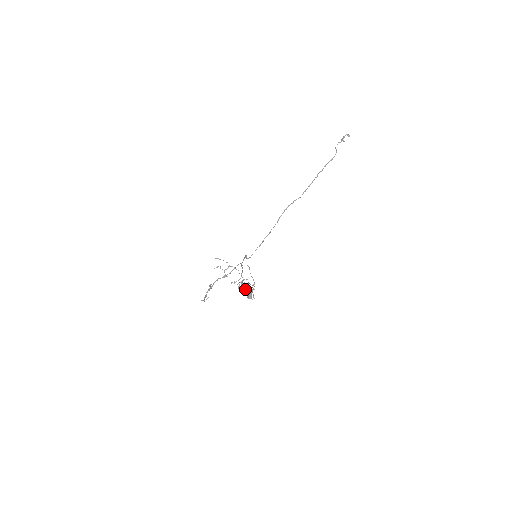
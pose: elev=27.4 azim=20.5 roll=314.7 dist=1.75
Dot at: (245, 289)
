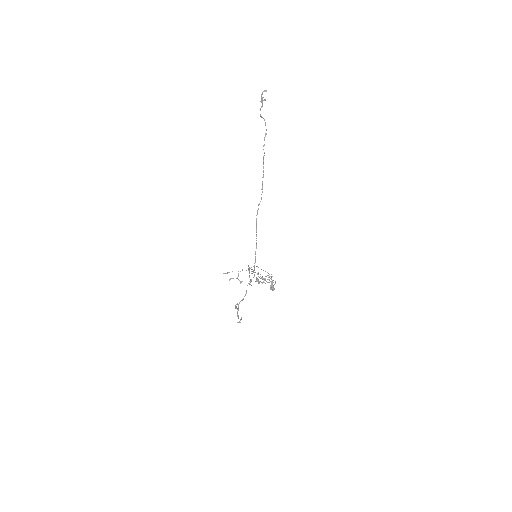
Dot at: (264, 279)
